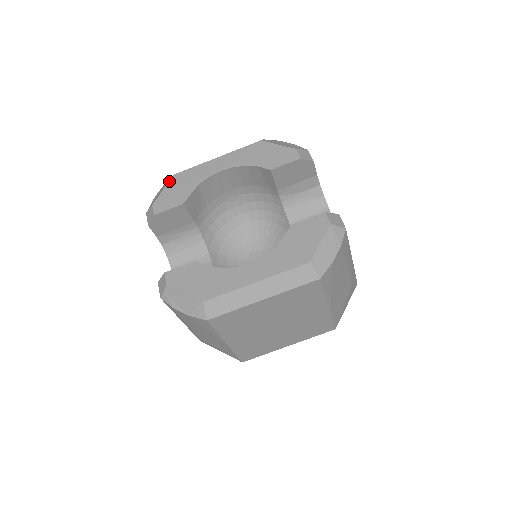
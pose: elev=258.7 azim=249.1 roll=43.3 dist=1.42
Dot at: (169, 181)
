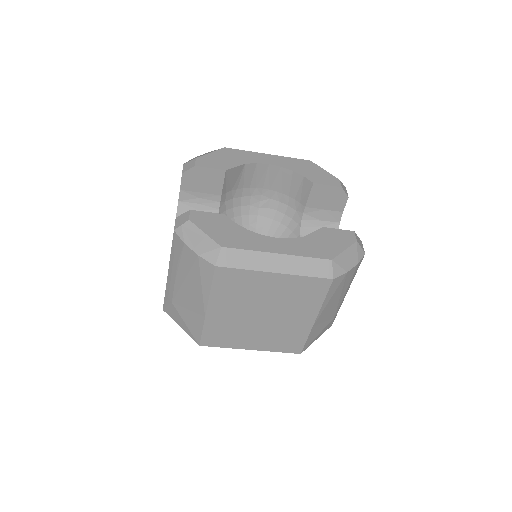
Dot at: (218, 149)
